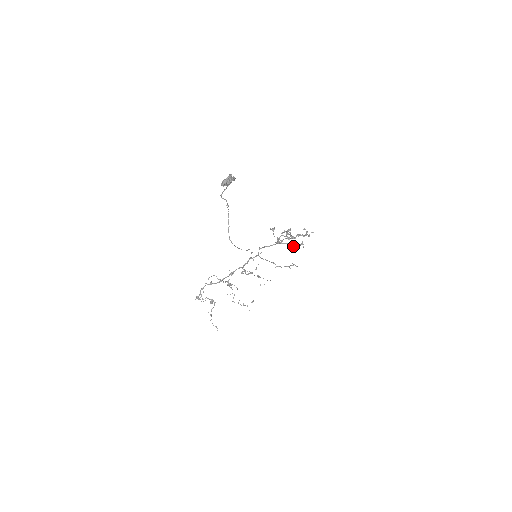
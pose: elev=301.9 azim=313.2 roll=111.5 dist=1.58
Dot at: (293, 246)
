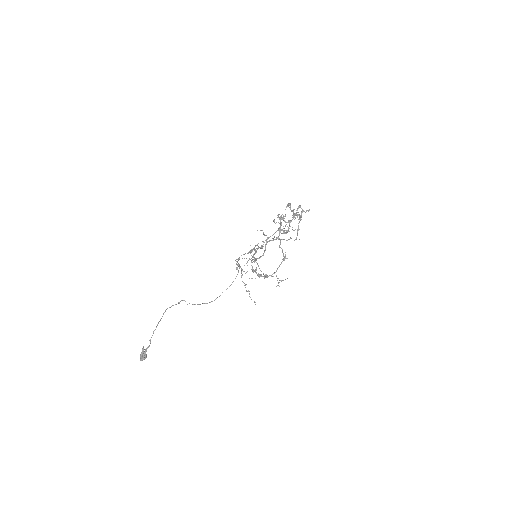
Dot at: occluded
